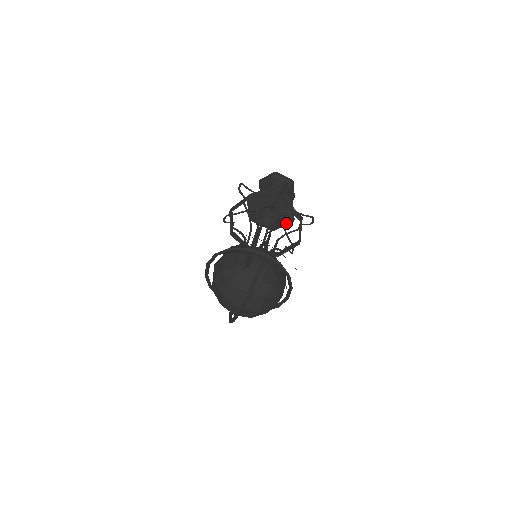
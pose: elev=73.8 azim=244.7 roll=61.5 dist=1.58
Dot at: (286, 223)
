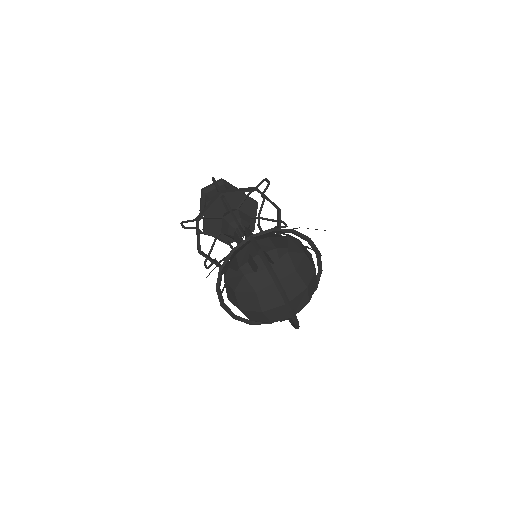
Dot at: (254, 212)
